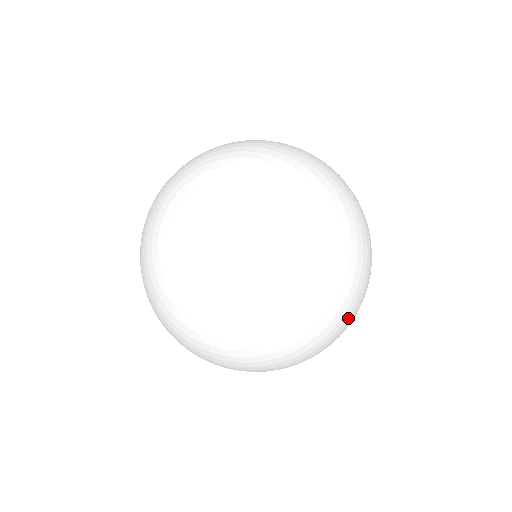
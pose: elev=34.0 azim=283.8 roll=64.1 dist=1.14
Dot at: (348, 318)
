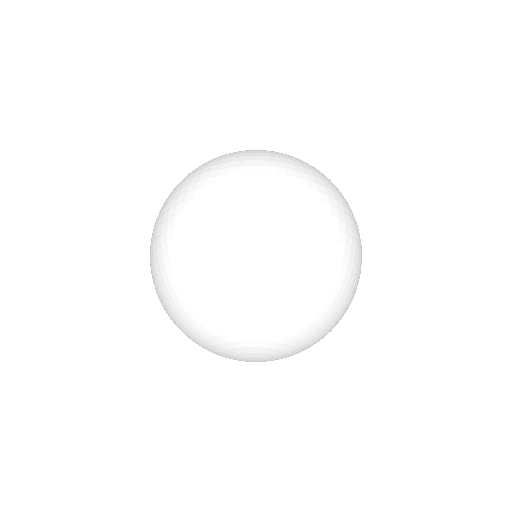
Dot at: occluded
